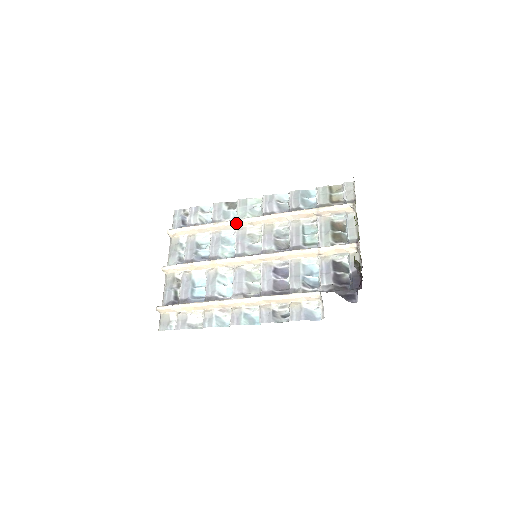
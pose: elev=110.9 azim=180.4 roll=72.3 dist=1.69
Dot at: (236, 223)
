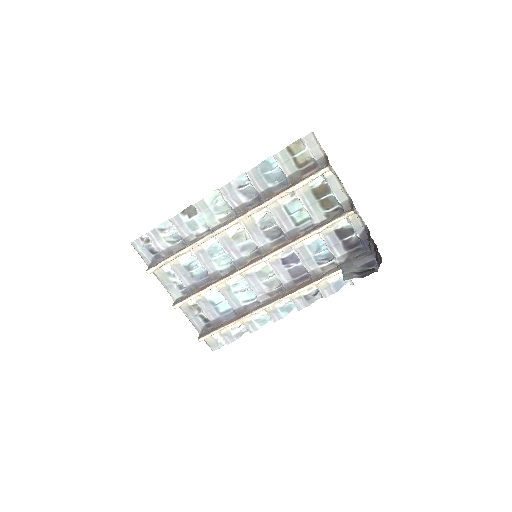
Dot at: (214, 235)
